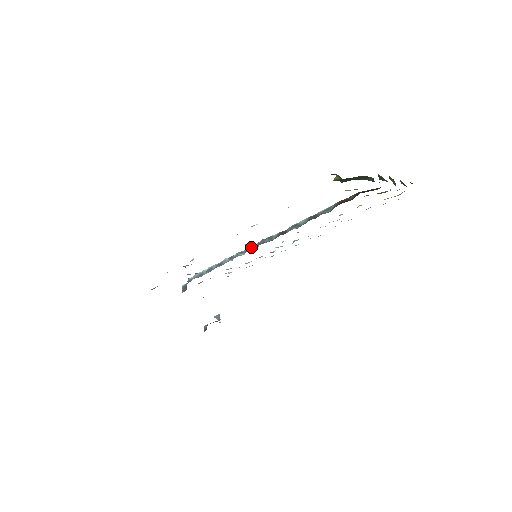
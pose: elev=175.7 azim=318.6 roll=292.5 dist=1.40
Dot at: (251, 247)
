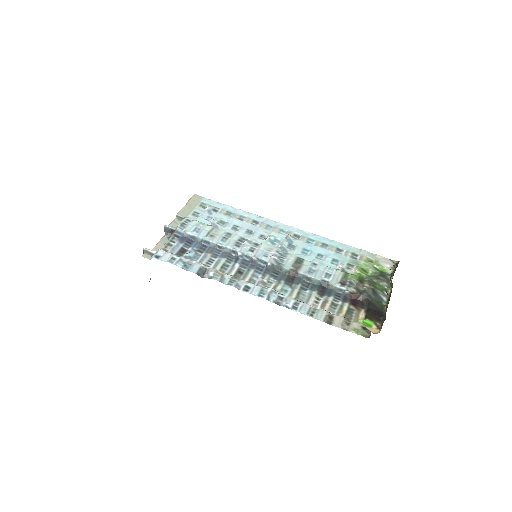
Dot at: (259, 261)
